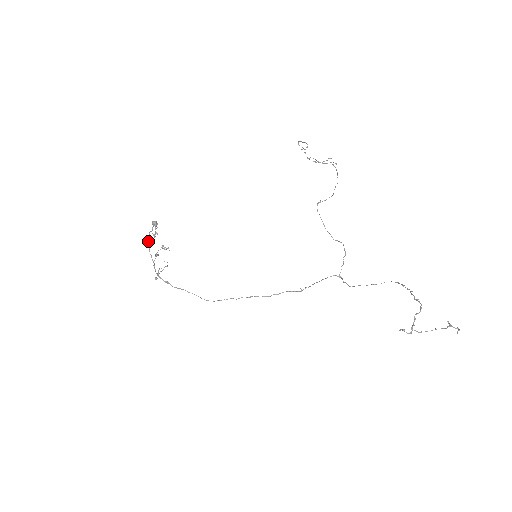
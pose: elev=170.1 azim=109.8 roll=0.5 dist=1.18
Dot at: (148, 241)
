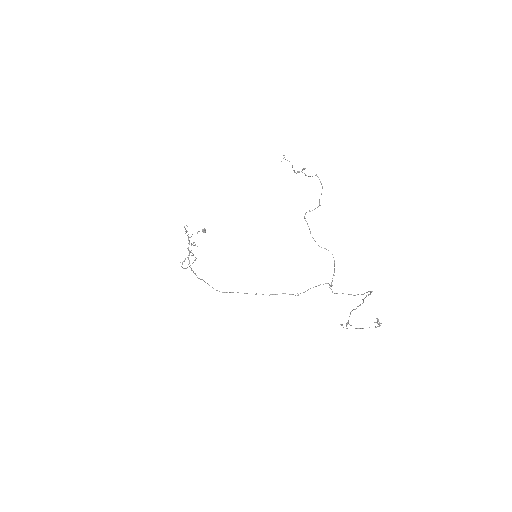
Dot at: (188, 240)
